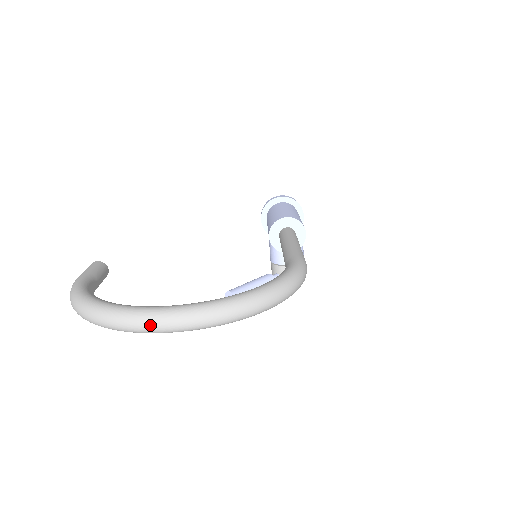
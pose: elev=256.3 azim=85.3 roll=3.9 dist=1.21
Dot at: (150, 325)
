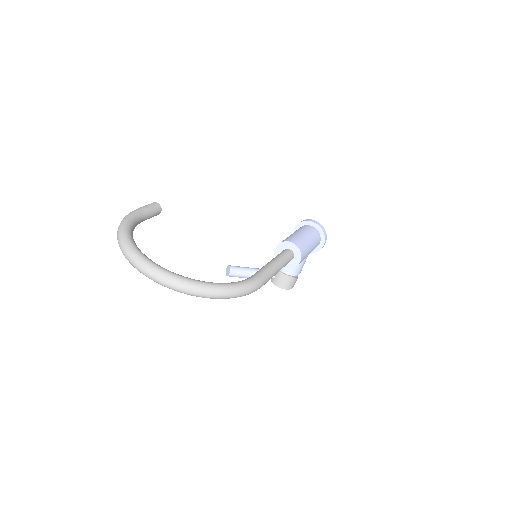
Dot at: (138, 267)
